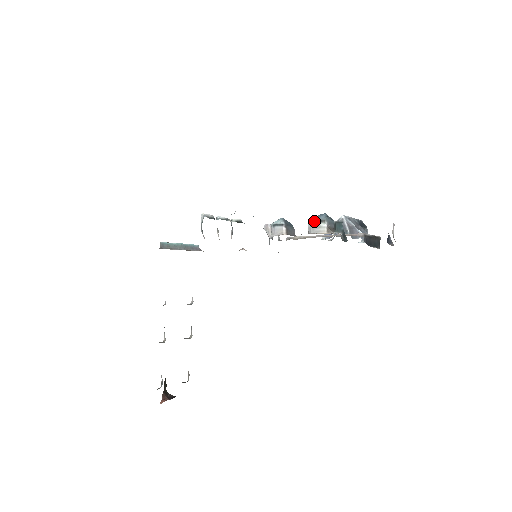
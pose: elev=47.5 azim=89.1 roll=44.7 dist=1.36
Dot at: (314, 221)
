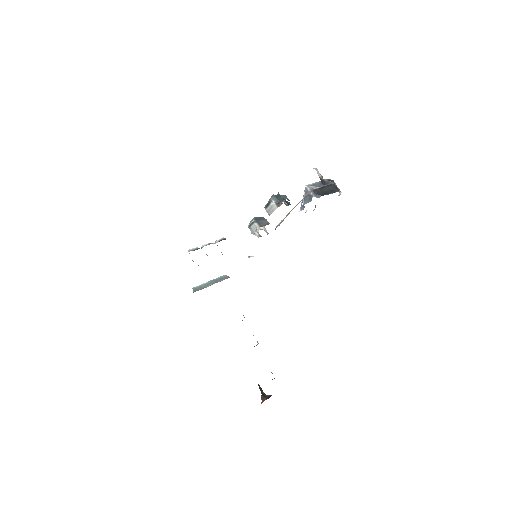
Dot at: (266, 205)
